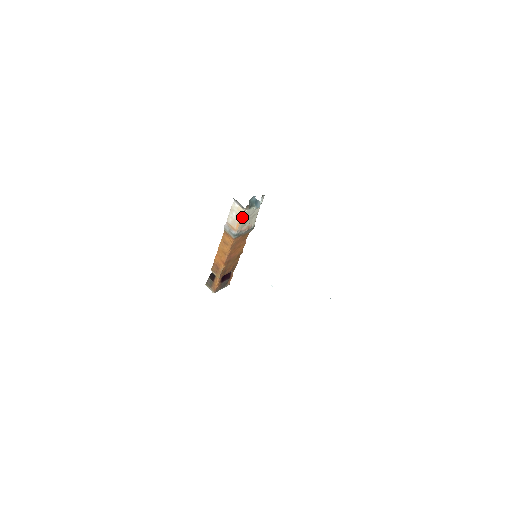
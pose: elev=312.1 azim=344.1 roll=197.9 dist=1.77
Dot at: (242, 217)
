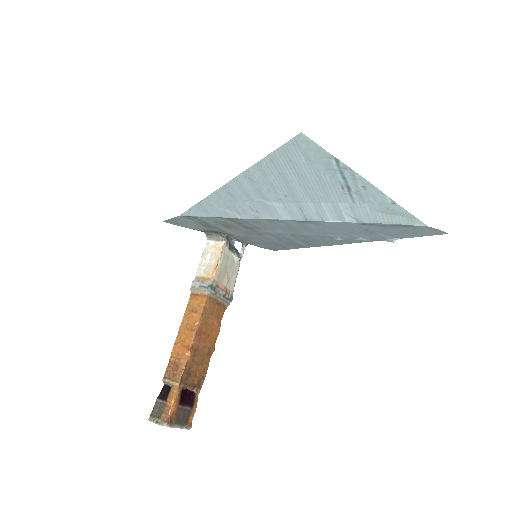
Dot at: (220, 256)
